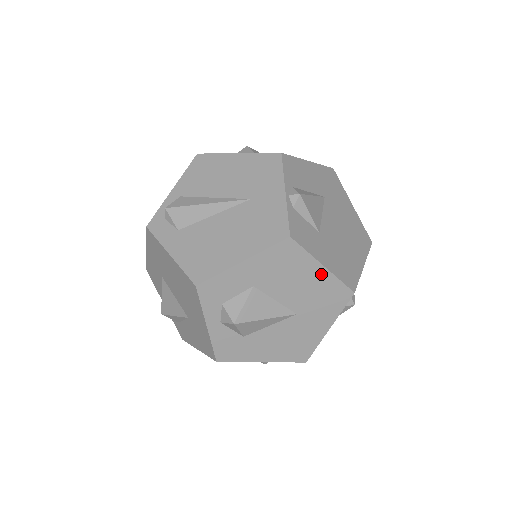
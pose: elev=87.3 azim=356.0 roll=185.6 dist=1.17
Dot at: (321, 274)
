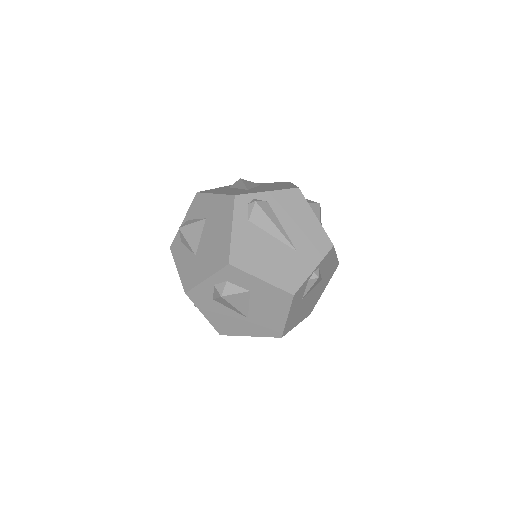
Dot at: (282, 318)
